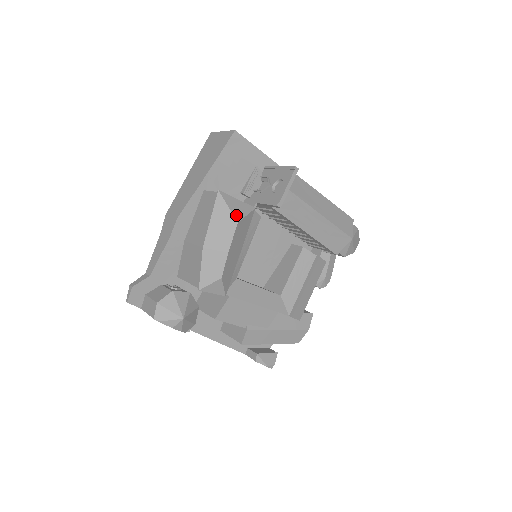
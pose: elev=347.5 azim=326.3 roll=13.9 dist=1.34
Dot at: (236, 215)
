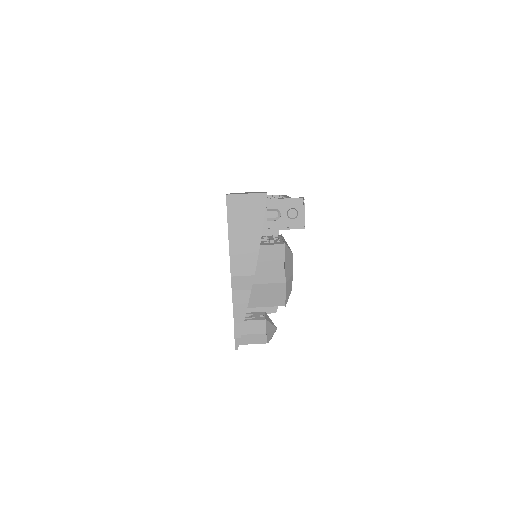
Dot at: (290, 250)
